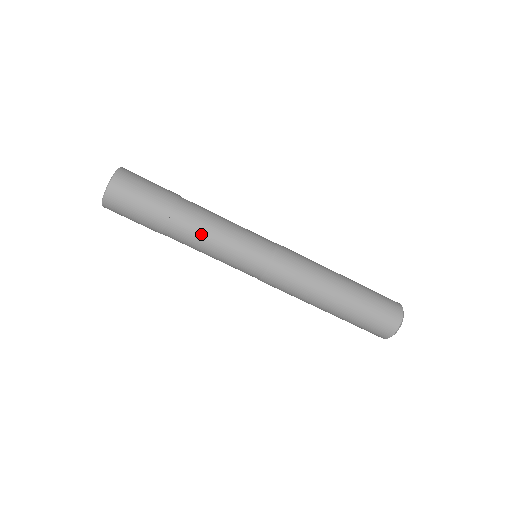
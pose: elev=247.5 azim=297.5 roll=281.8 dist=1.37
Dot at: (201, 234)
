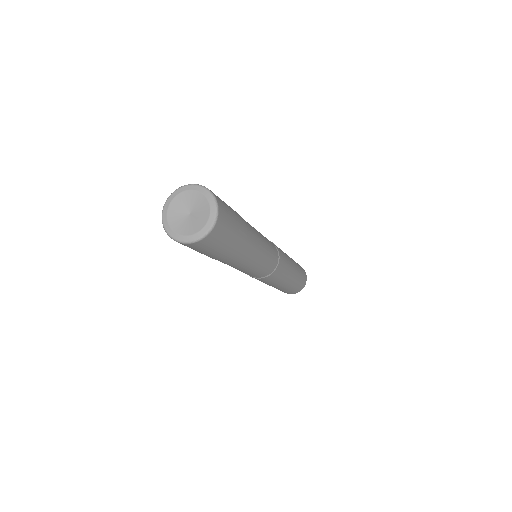
Dot at: (253, 257)
